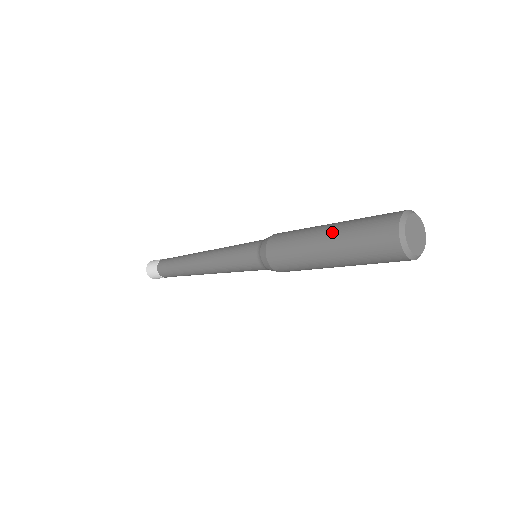
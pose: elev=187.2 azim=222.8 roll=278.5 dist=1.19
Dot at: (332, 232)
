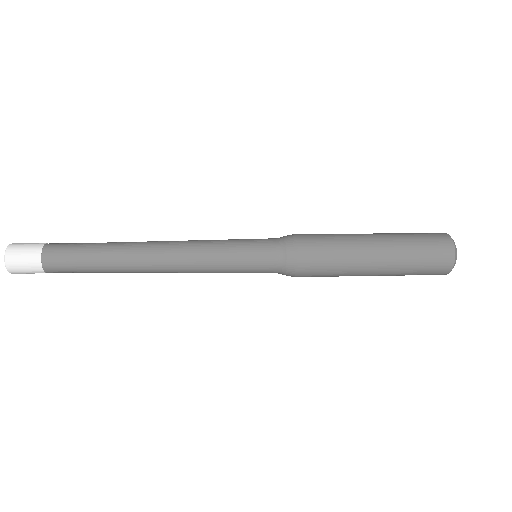
Dot at: (386, 268)
